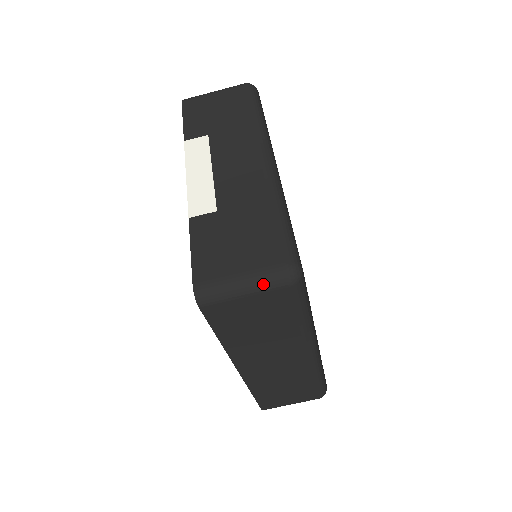
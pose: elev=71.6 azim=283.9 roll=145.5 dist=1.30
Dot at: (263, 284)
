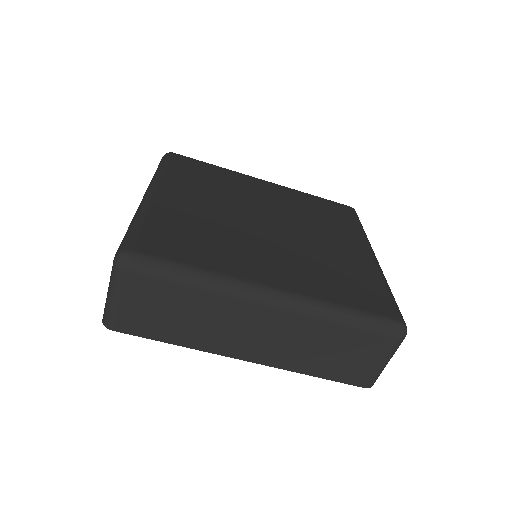
Dot at: (114, 283)
